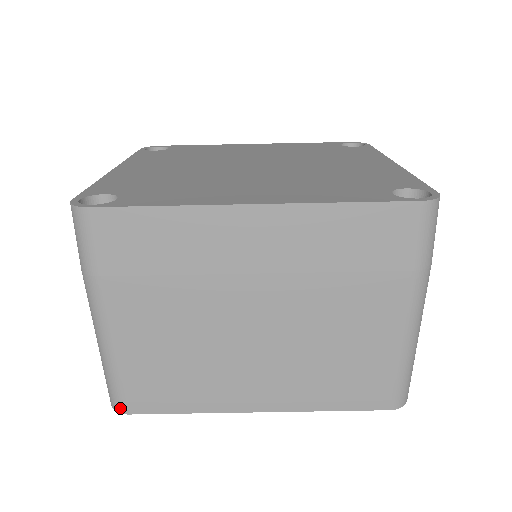
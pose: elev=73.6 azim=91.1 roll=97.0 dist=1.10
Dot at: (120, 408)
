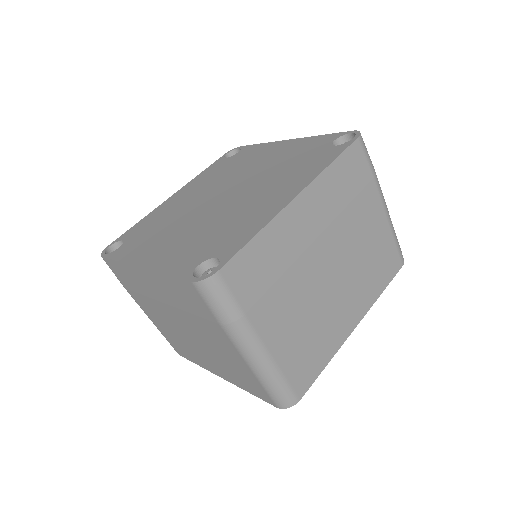
Dot at: (294, 401)
